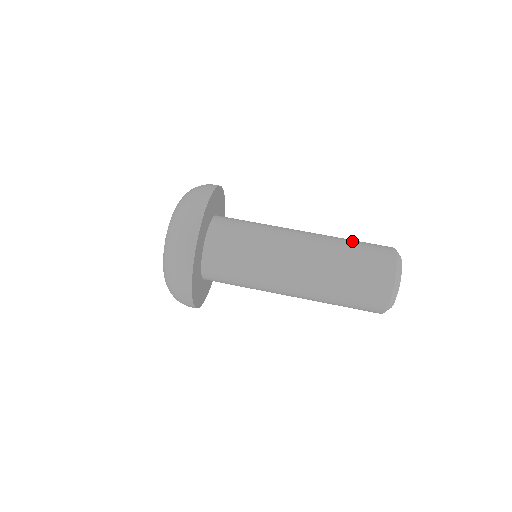
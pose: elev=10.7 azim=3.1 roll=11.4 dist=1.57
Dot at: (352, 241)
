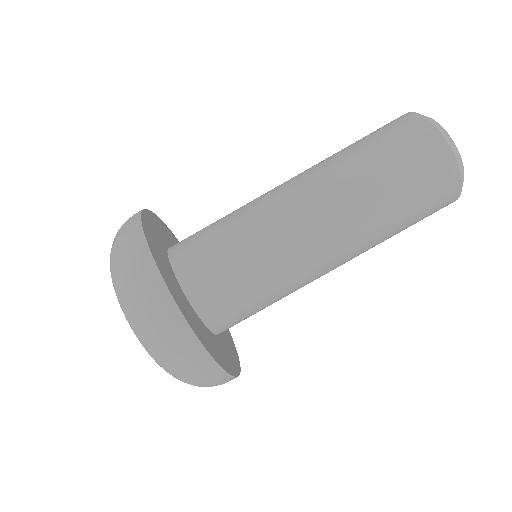
Dot at: occluded
